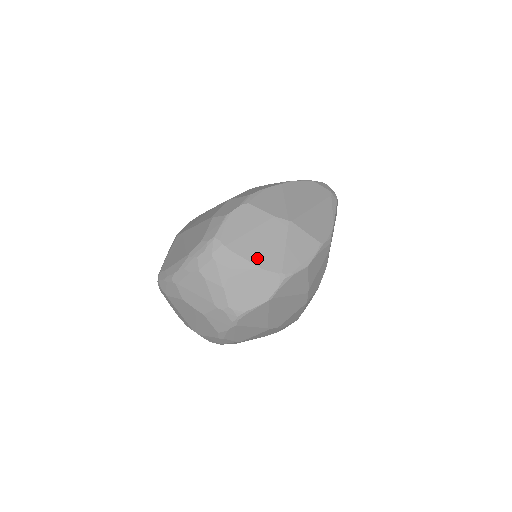
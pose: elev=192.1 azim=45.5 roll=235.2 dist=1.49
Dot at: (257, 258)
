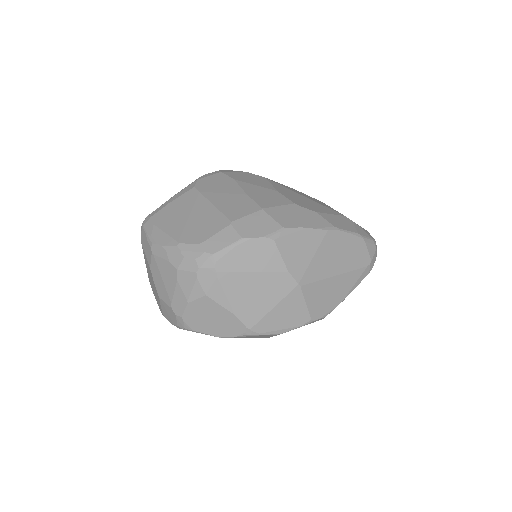
Dot at: (238, 302)
